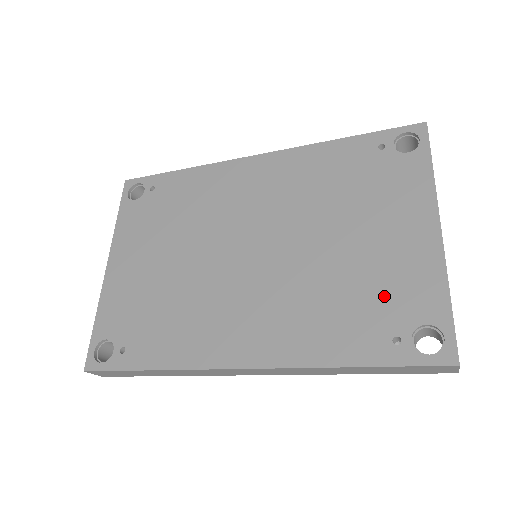
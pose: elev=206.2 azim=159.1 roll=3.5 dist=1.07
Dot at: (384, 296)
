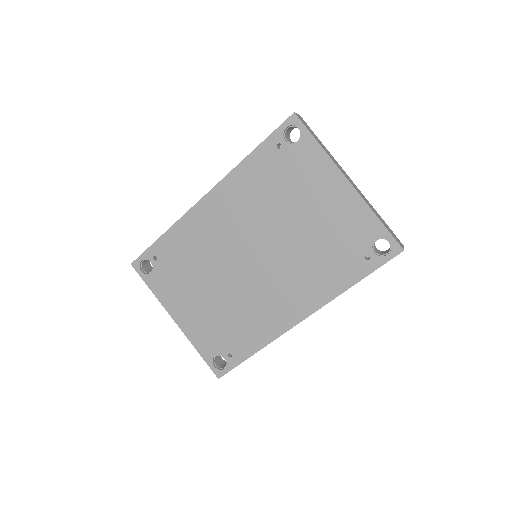
Dot at: (345, 239)
